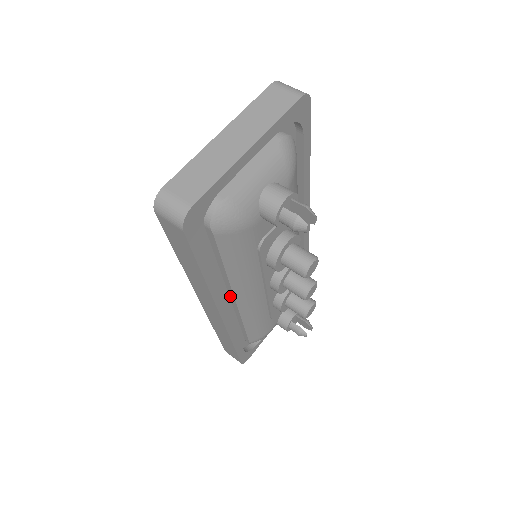
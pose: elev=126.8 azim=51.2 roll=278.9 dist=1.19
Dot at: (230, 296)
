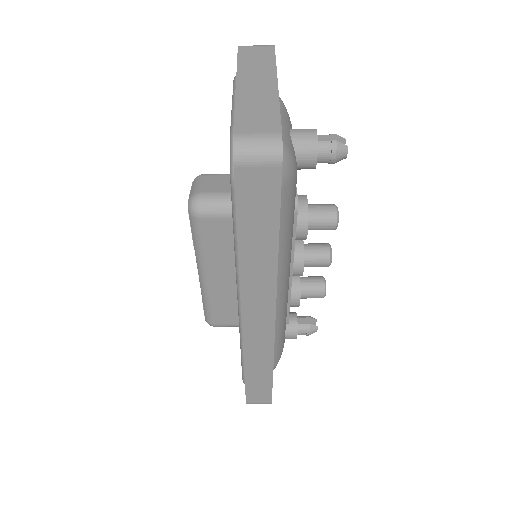
Dot at: occluded
